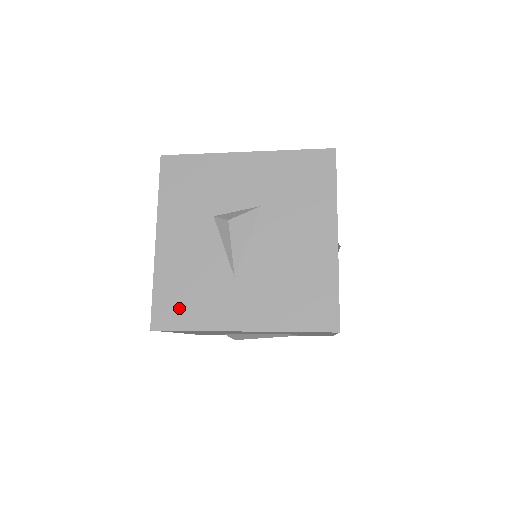
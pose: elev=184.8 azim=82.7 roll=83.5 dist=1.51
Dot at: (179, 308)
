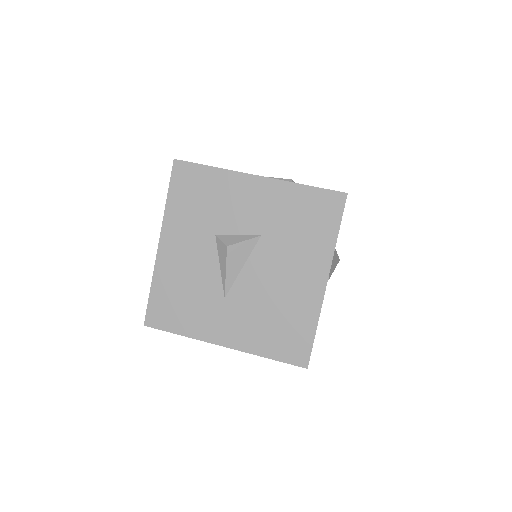
Dot at: (171, 313)
